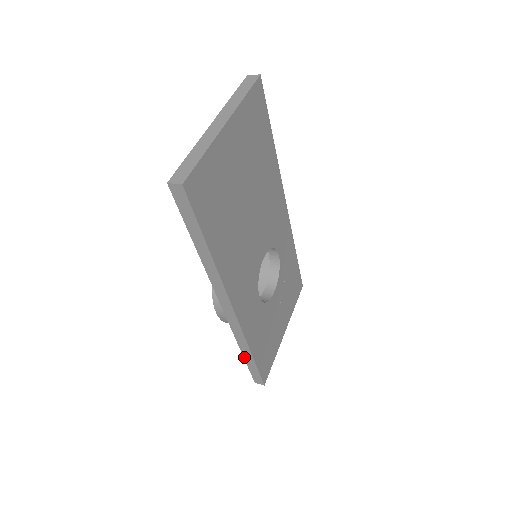
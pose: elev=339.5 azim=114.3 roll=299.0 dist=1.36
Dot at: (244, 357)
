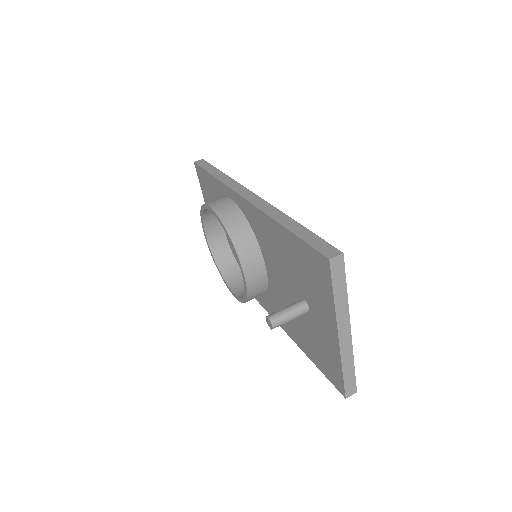
Dot at: occluded
